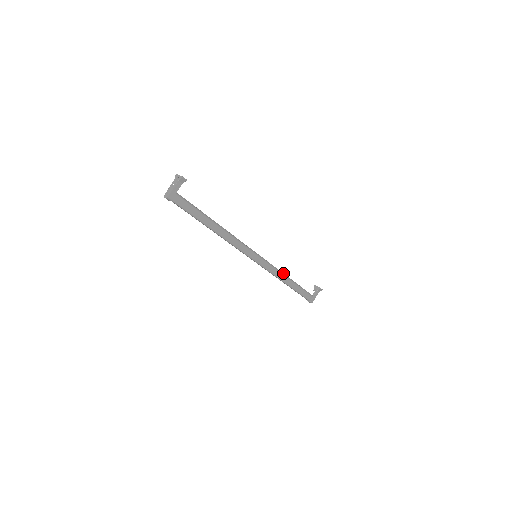
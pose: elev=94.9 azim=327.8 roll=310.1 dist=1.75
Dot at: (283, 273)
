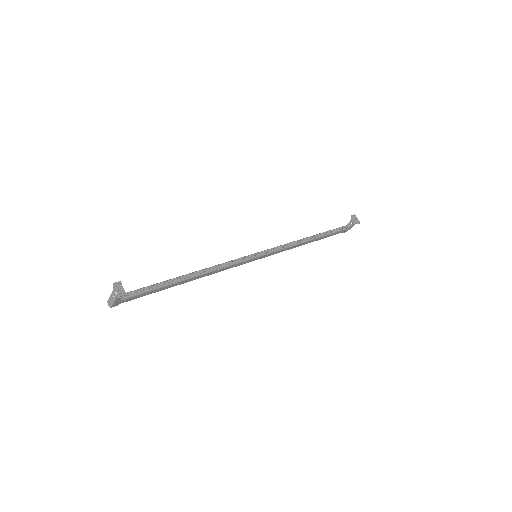
Dot at: (299, 242)
